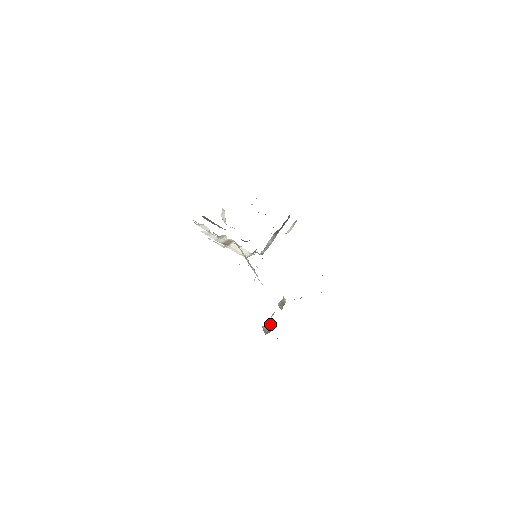
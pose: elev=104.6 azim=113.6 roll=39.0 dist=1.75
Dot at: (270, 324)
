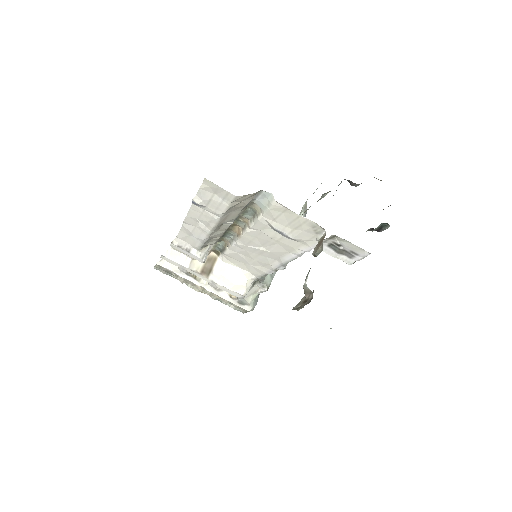
Dot at: (307, 292)
